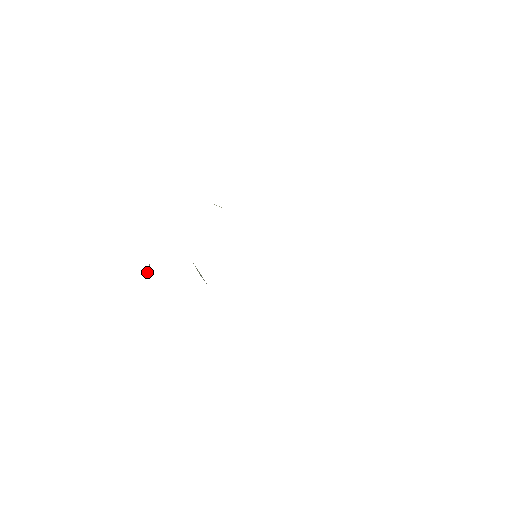
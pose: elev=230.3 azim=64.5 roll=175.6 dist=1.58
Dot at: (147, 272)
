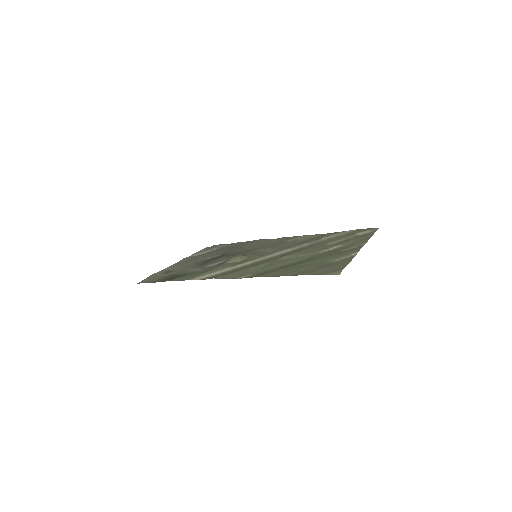
Dot at: (166, 270)
